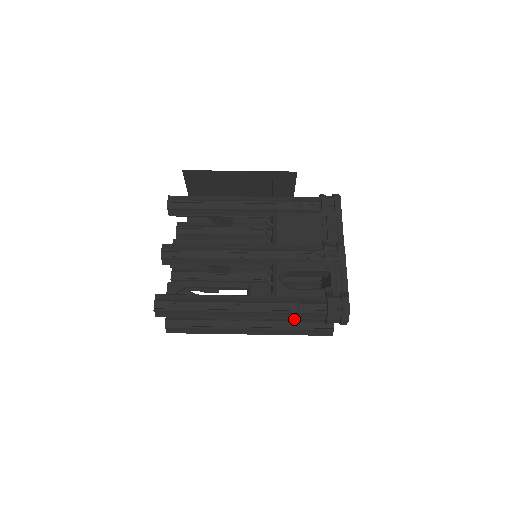
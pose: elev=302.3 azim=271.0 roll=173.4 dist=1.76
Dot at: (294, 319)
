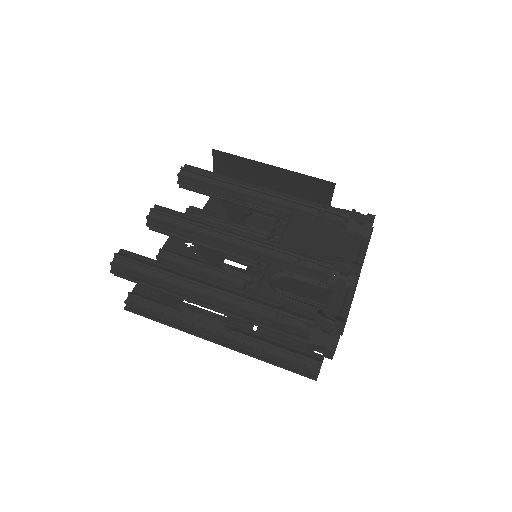
Dot at: (275, 343)
